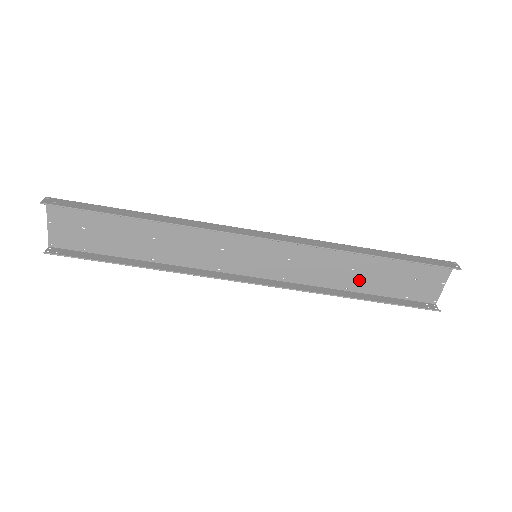
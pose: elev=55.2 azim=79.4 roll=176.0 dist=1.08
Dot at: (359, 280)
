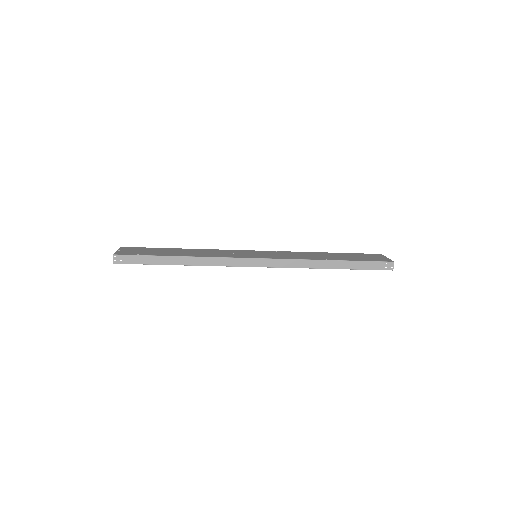
Dot at: (327, 254)
